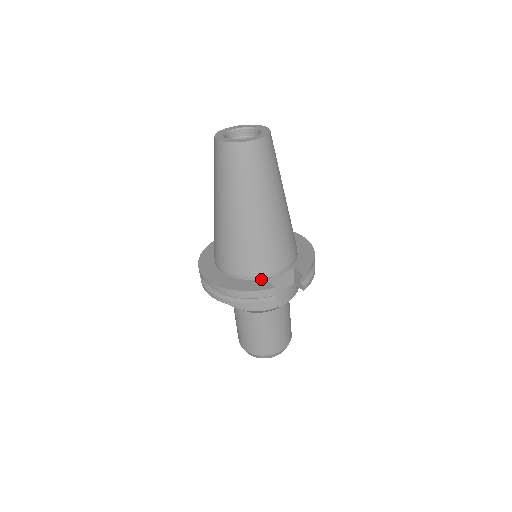
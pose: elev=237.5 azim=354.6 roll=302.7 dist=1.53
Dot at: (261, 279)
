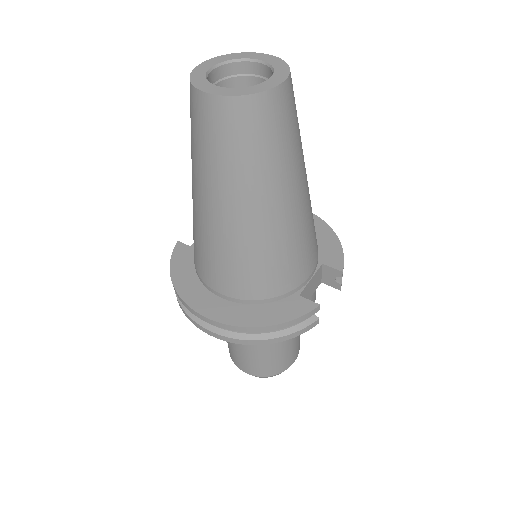
Dot at: (290, 296)
